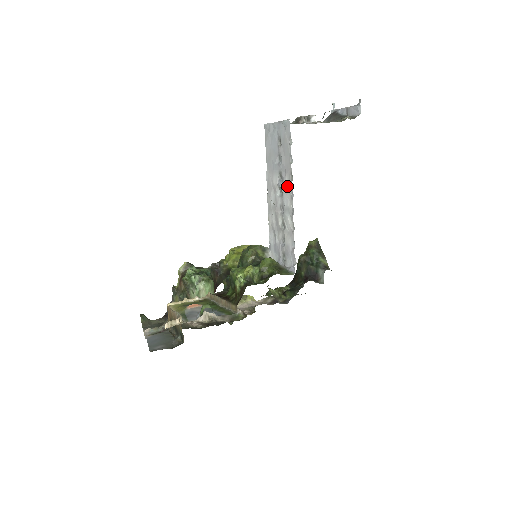
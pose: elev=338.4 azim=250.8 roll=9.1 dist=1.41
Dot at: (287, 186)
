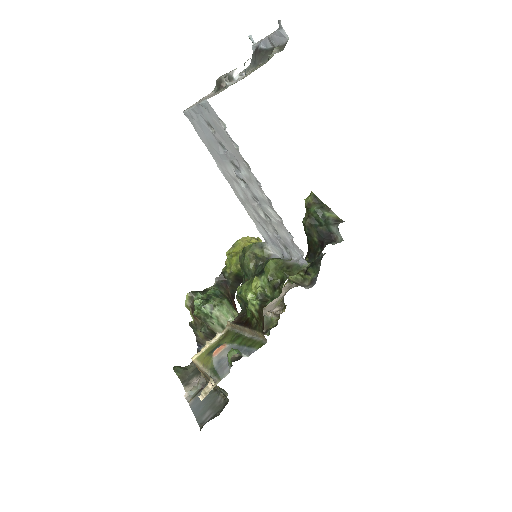
Dot at: (247, 176)
